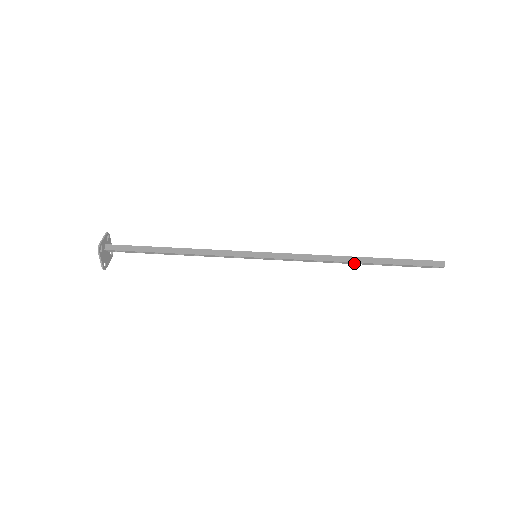
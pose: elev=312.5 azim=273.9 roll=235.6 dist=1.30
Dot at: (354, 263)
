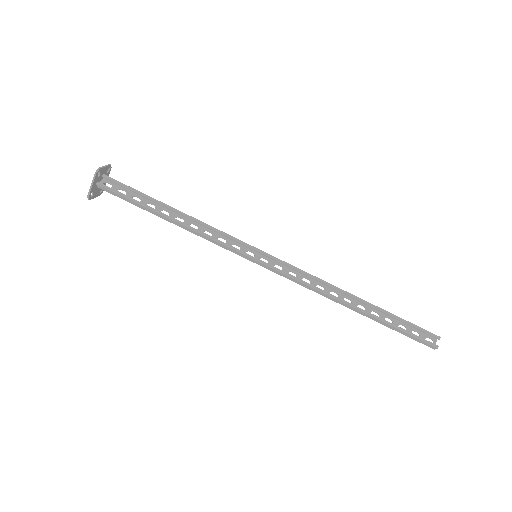
Dot at: (353, 302)
